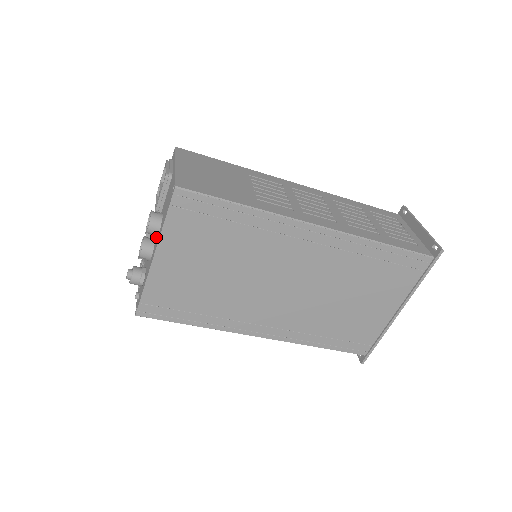
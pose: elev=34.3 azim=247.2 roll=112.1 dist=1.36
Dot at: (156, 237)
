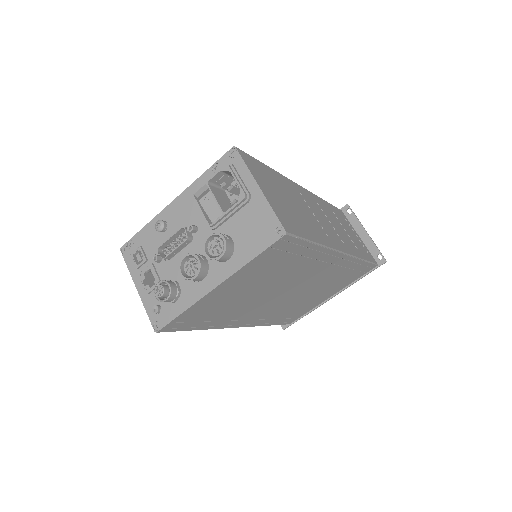
Dot at: (214, 260)
